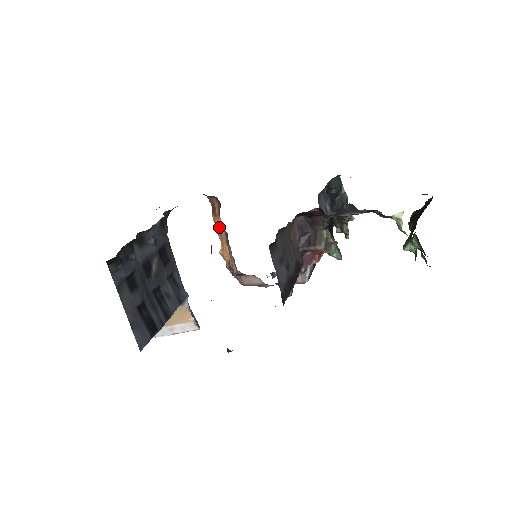
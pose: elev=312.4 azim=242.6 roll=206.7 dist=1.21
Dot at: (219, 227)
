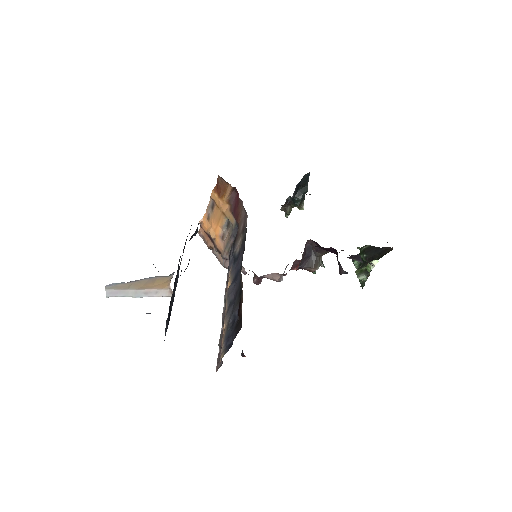
Dot at: (221, 210)
